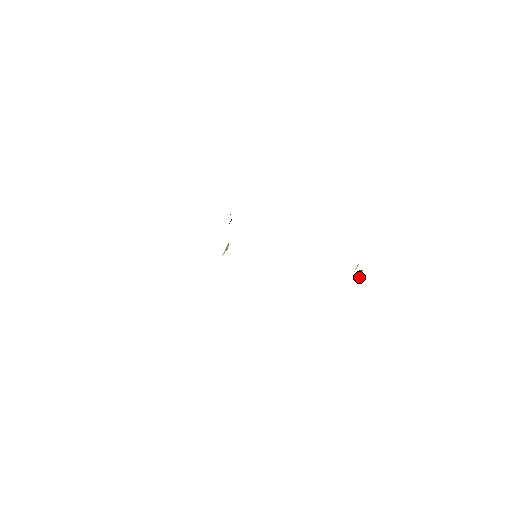
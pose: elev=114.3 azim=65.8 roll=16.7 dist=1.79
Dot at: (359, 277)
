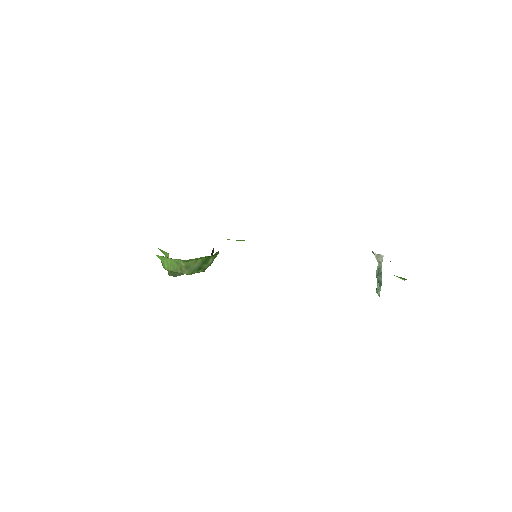
Dot at: (380, 276)
